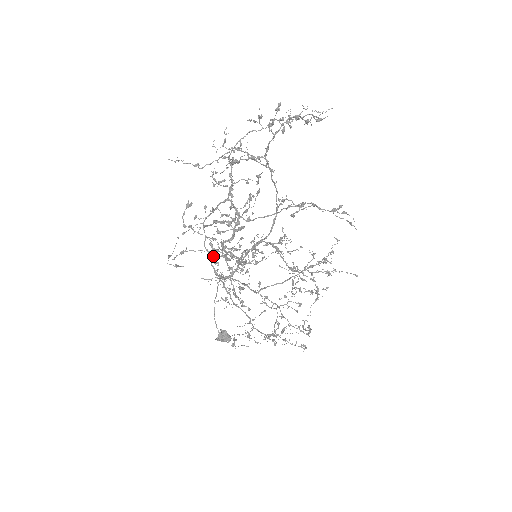
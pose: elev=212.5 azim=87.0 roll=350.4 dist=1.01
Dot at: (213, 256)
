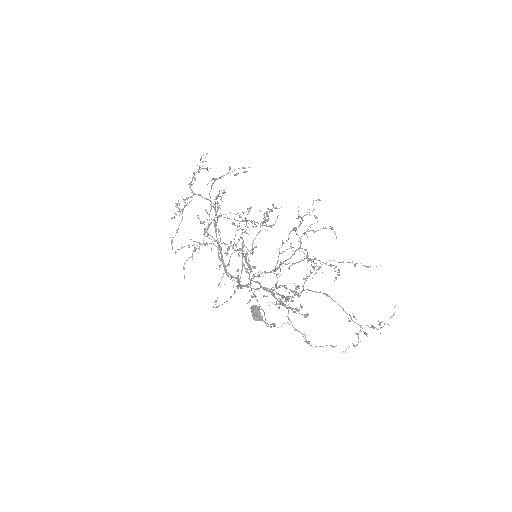
Dot at: (237, 282)
